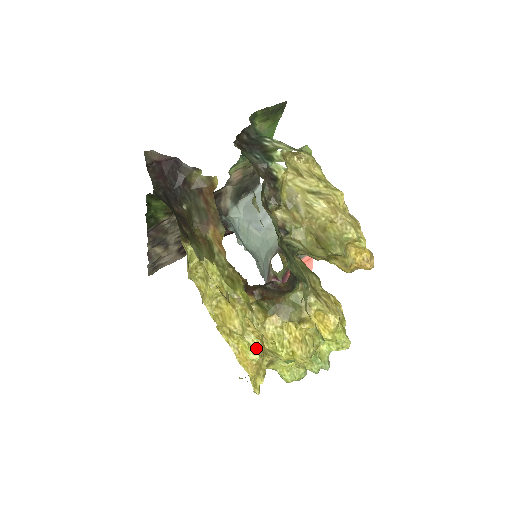
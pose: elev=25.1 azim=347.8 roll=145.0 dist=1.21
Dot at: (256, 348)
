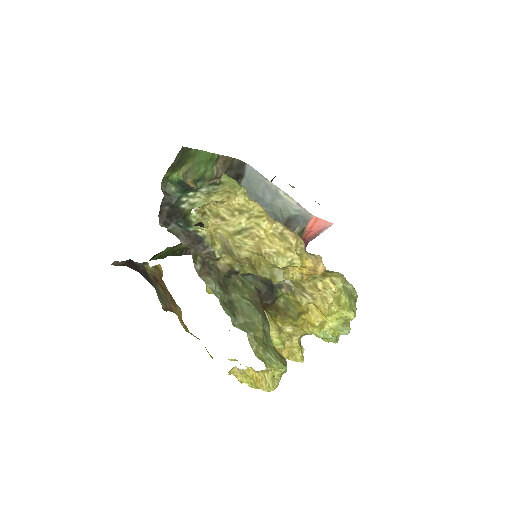
Dot at: (277, 341)
